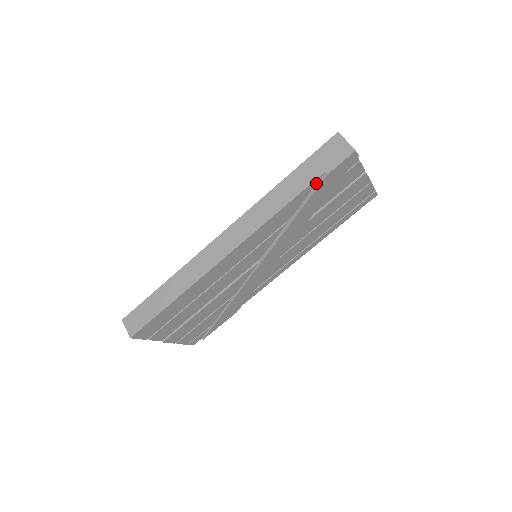
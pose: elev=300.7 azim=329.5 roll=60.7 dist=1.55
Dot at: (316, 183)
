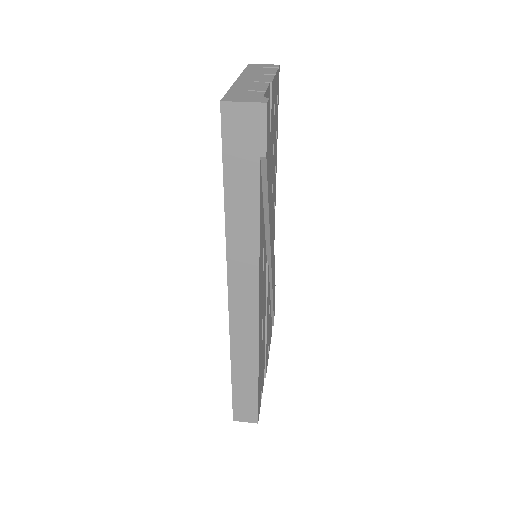
Dot at: (260, 173)
